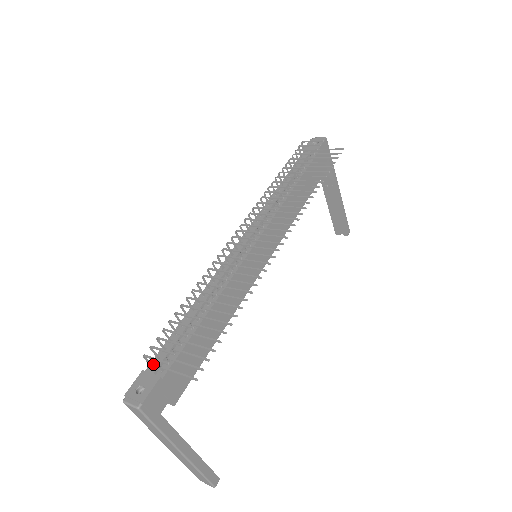
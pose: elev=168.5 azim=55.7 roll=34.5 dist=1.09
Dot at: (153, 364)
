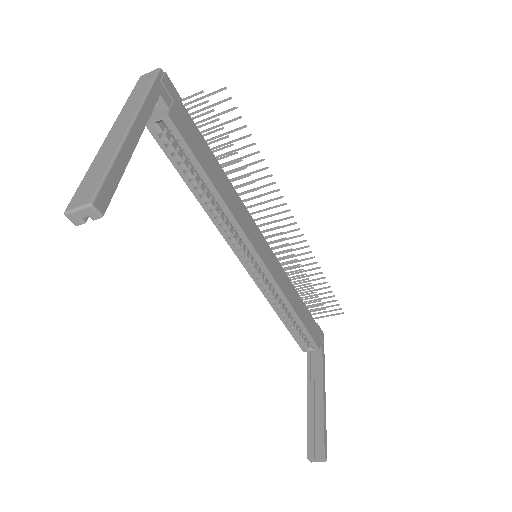
Dot at: occluded
